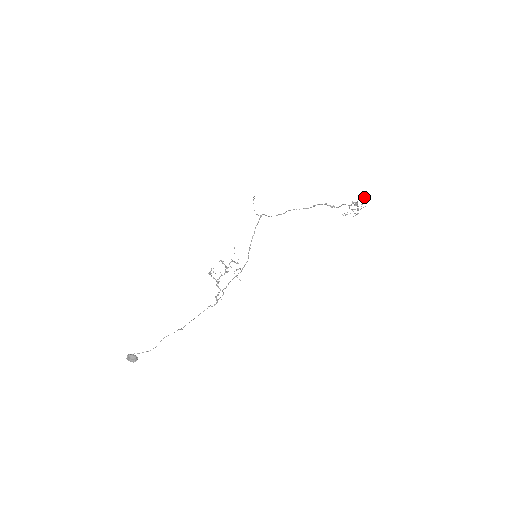
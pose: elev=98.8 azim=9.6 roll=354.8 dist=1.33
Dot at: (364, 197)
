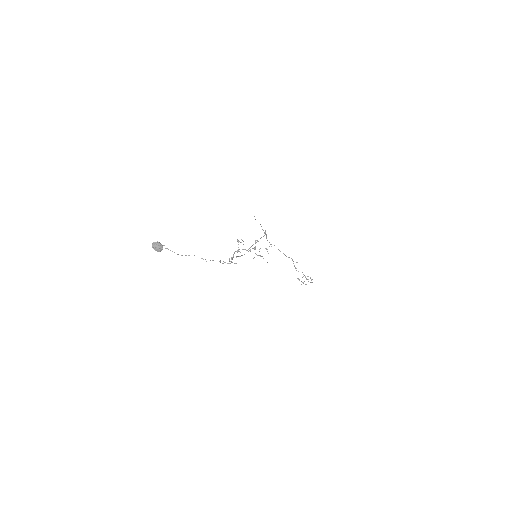
Dot at: occluded
